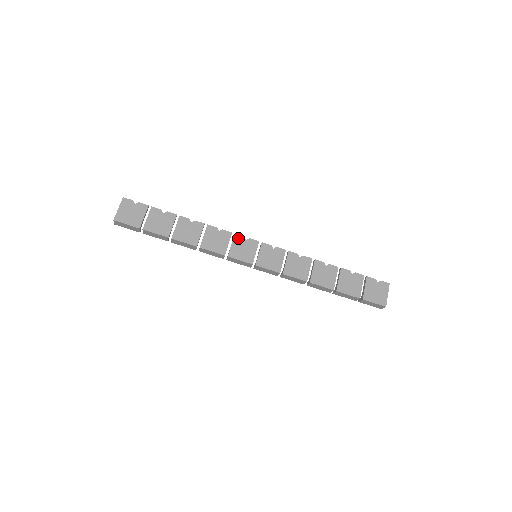
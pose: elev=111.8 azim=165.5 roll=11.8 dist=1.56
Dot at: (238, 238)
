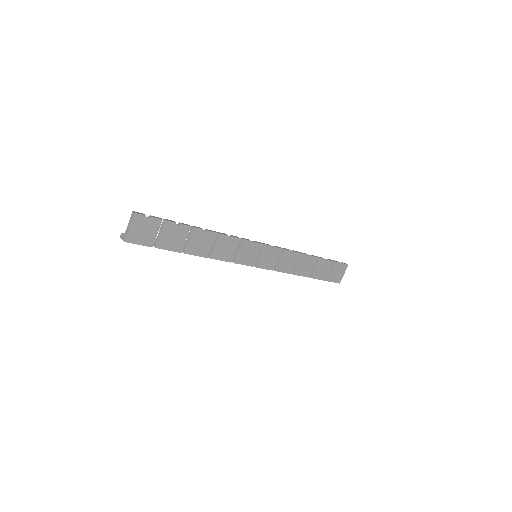
Dot at: (245, 243)
